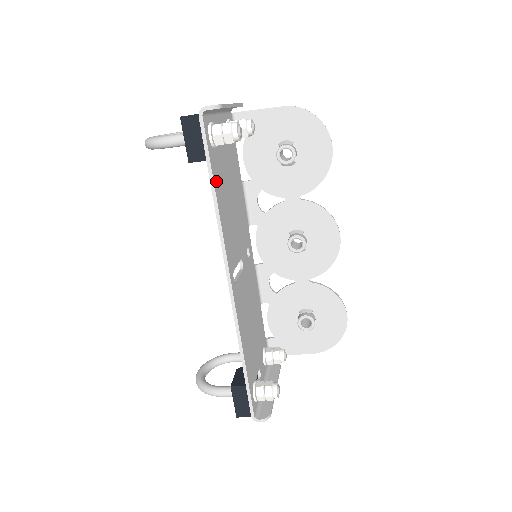
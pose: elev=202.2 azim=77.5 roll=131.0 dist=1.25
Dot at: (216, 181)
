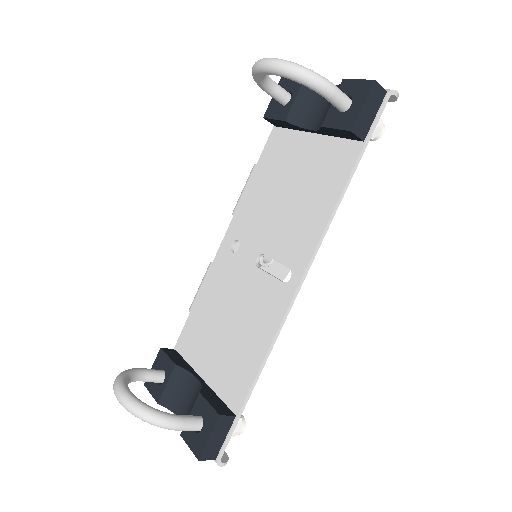
Dot at: (348, 166)
